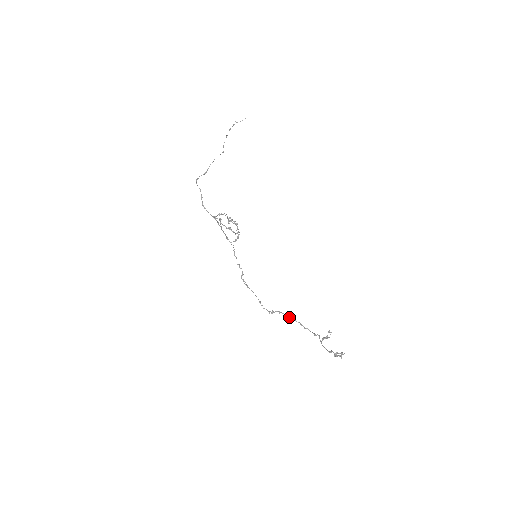
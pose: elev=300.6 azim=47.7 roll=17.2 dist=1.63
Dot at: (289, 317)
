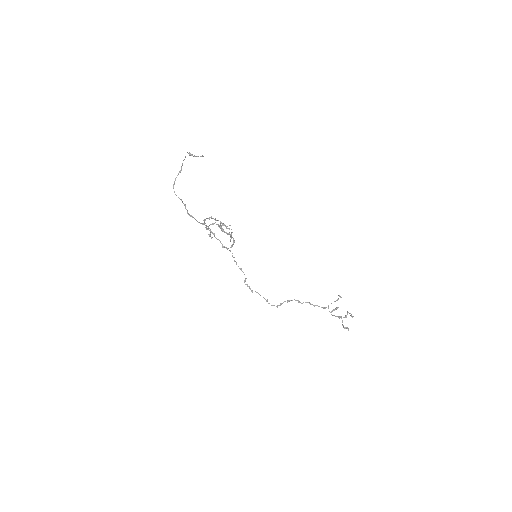
Dot at: occluded
